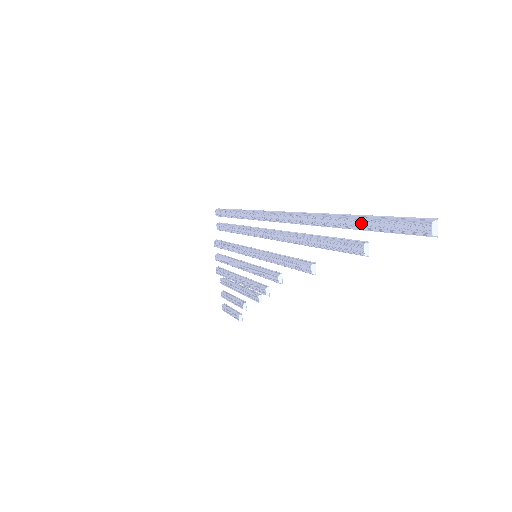
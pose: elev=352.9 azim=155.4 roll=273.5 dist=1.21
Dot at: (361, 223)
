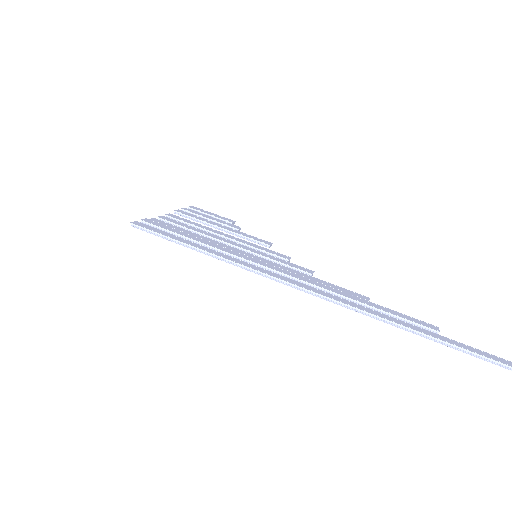
Dot at: (435, 340)
